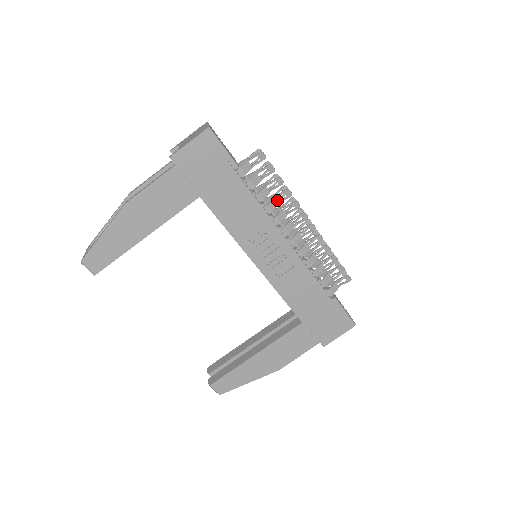
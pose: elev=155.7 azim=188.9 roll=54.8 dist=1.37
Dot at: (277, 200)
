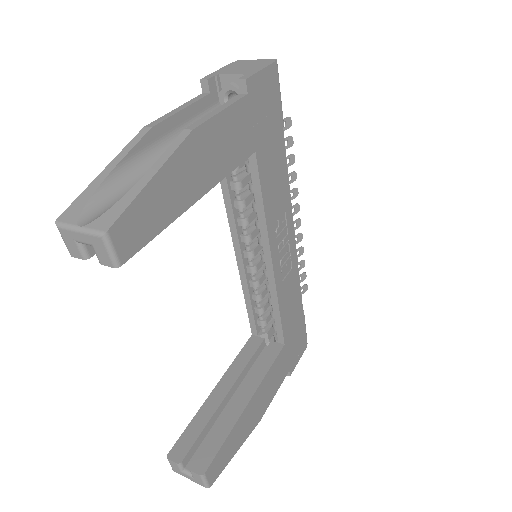
Dot at: occluded
